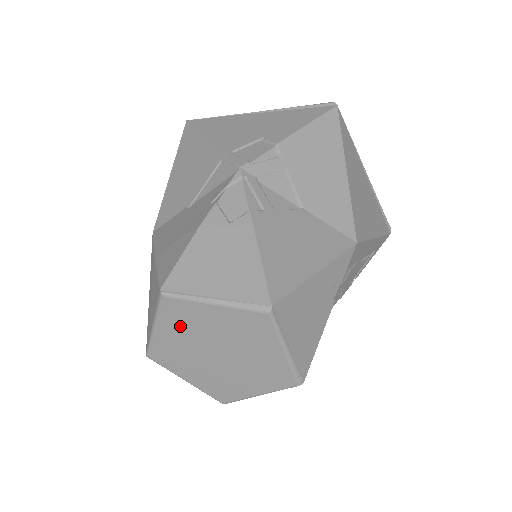
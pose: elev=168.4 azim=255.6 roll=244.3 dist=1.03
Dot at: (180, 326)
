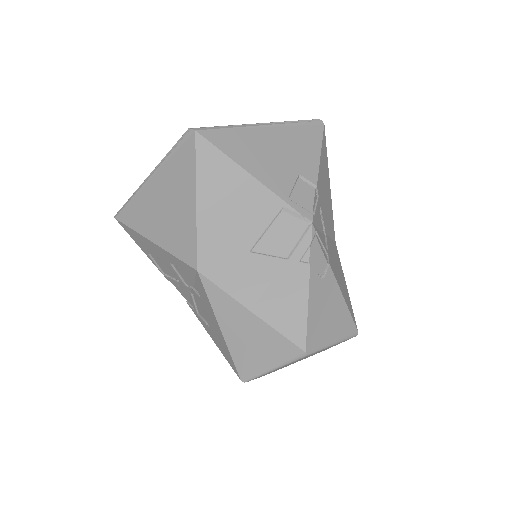
Dot at: occluded
